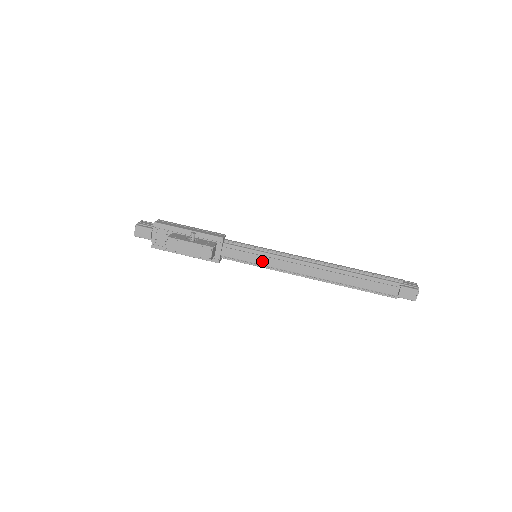
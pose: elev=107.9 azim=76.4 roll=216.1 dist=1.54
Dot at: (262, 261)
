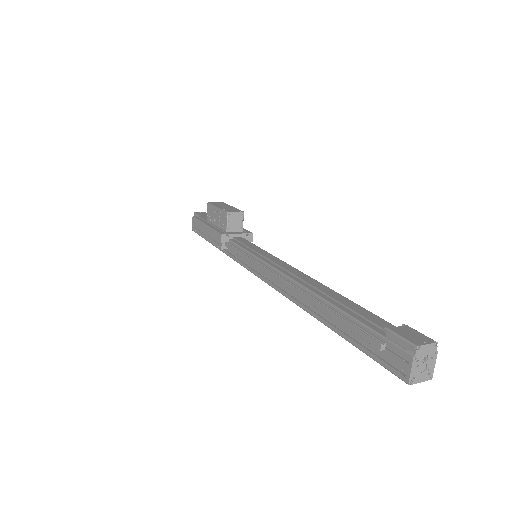
Dot at: (259, 252)
